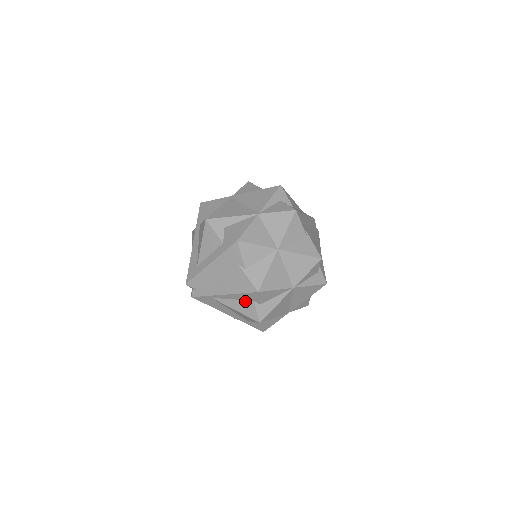
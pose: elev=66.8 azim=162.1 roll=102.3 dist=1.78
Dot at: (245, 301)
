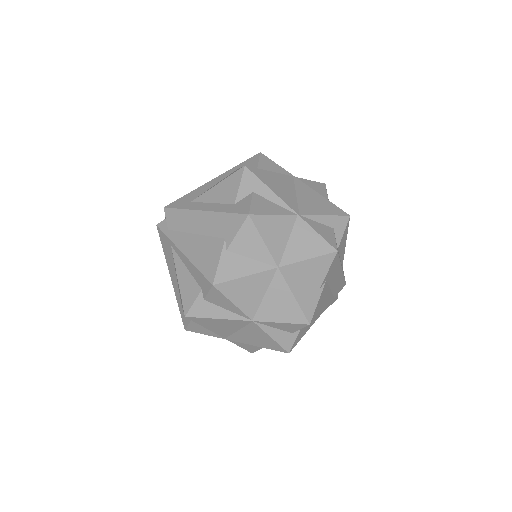
Dot at: (194, 281)
